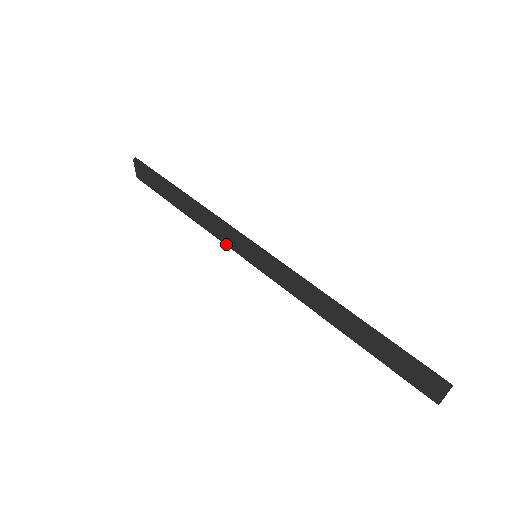
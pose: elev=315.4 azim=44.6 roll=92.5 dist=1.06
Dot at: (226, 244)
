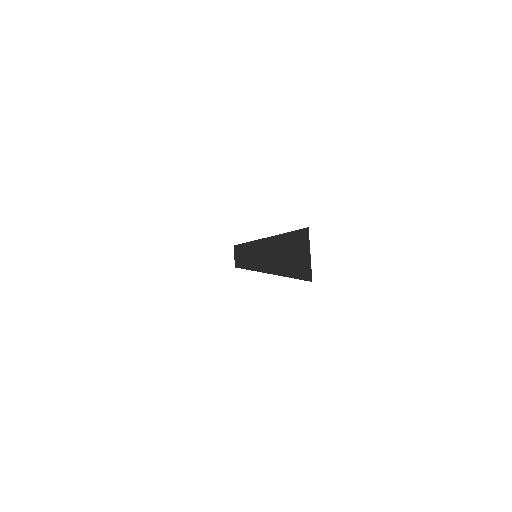
Dot at: (251, 269)
